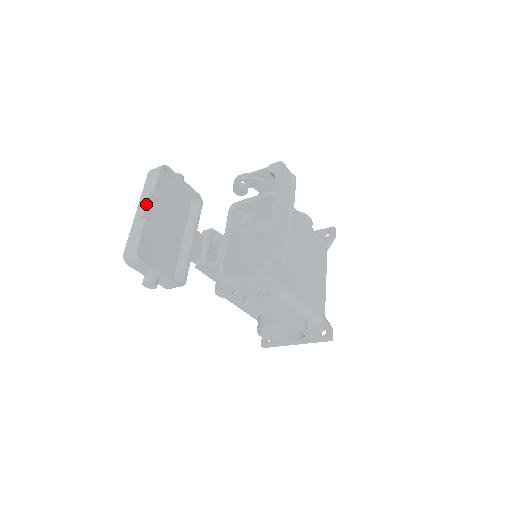
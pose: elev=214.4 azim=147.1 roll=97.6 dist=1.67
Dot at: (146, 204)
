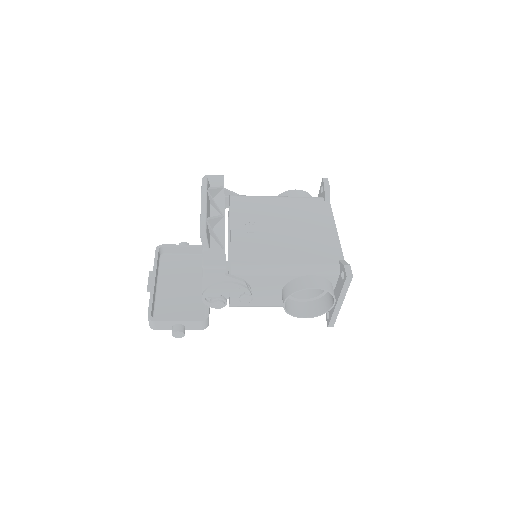
Dot at: (148, 281)
